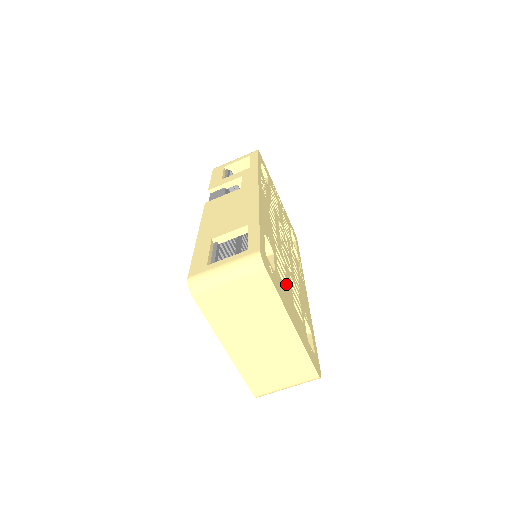
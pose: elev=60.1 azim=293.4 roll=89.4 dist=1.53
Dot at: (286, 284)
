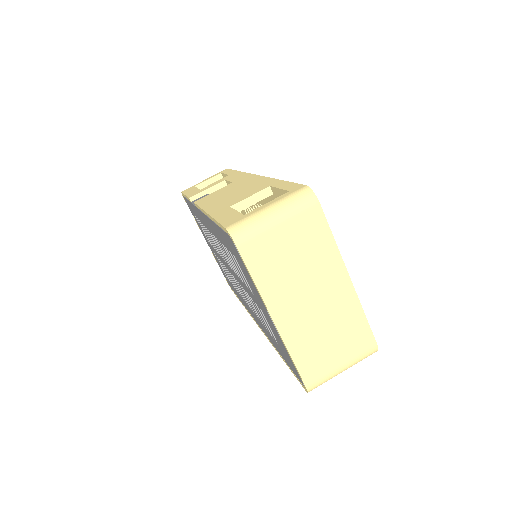
Dot at: occluded
